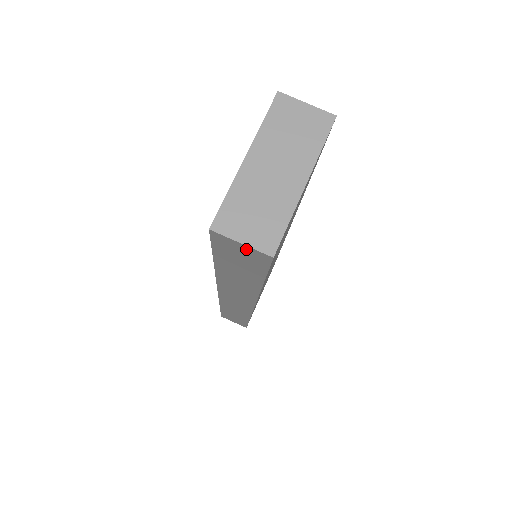
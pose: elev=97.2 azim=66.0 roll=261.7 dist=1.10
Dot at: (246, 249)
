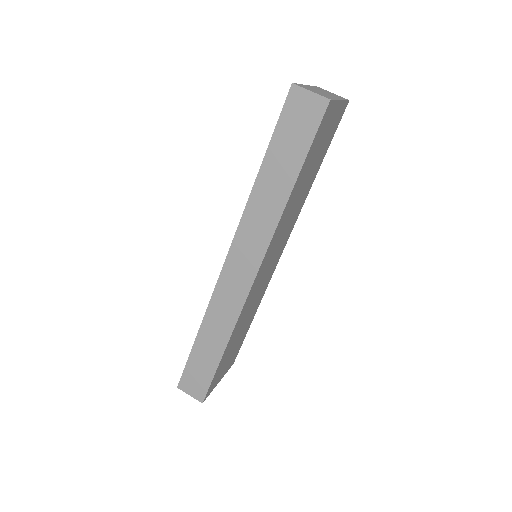
Dot at: (311, 100)
